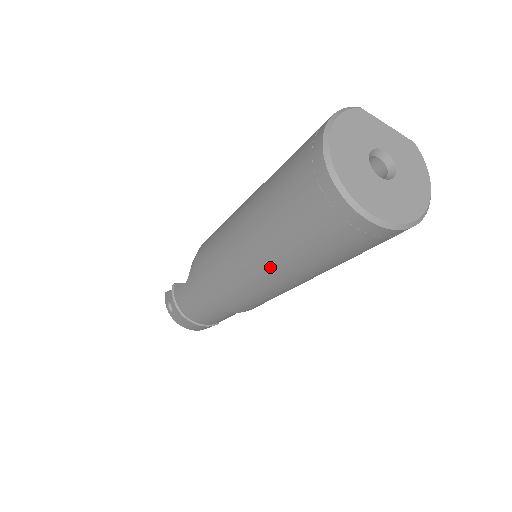
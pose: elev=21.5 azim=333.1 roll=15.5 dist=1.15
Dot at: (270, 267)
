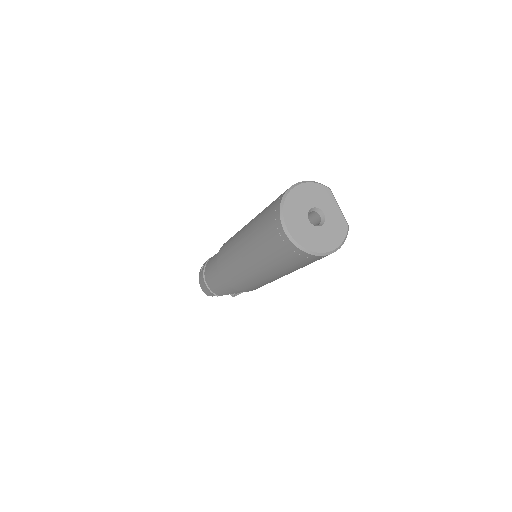
Dot at: (245, 246)
